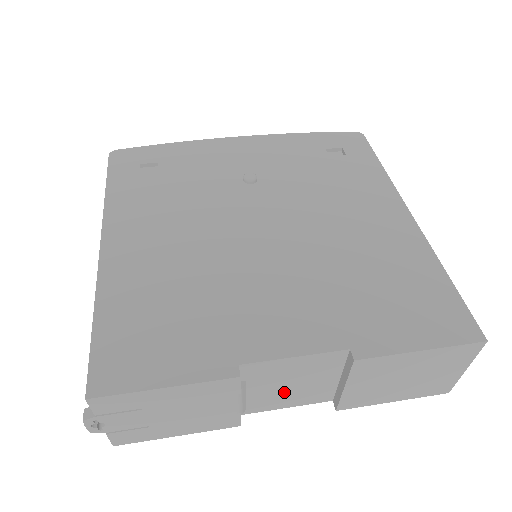
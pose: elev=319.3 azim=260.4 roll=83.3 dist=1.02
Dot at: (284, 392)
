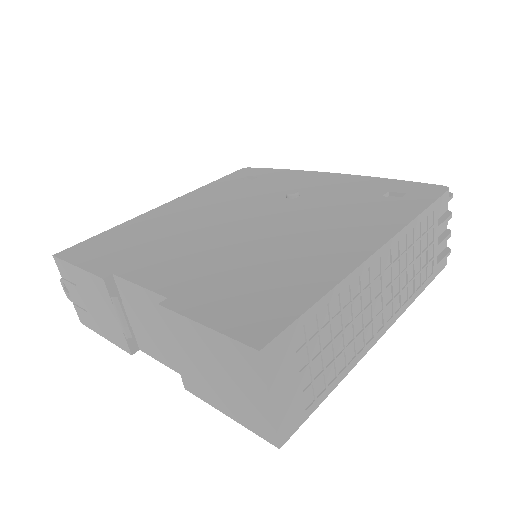
Dot at: (153, 336)
